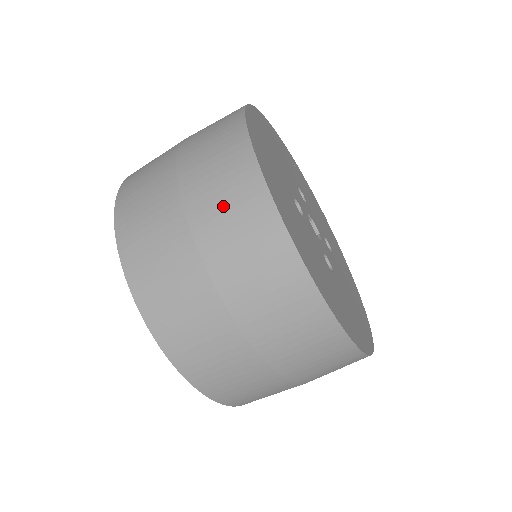
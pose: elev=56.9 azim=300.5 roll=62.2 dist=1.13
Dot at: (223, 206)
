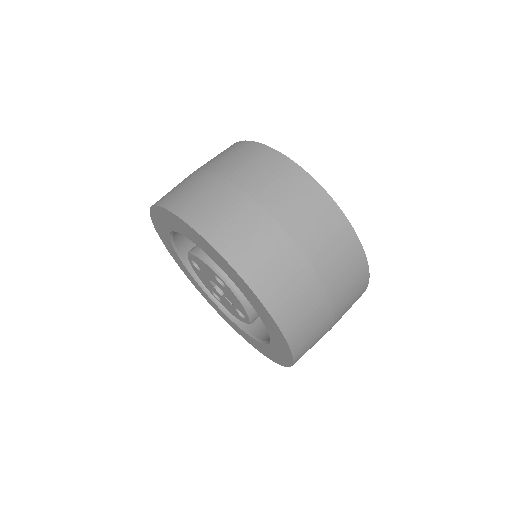
Dot at: occluded
